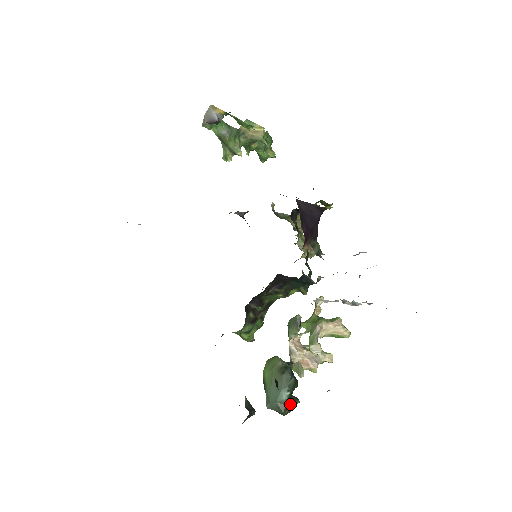
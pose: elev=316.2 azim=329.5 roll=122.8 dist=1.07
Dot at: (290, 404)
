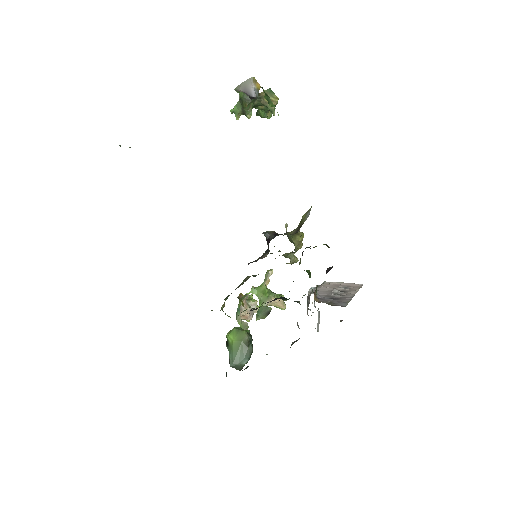
Dot at: occluded
